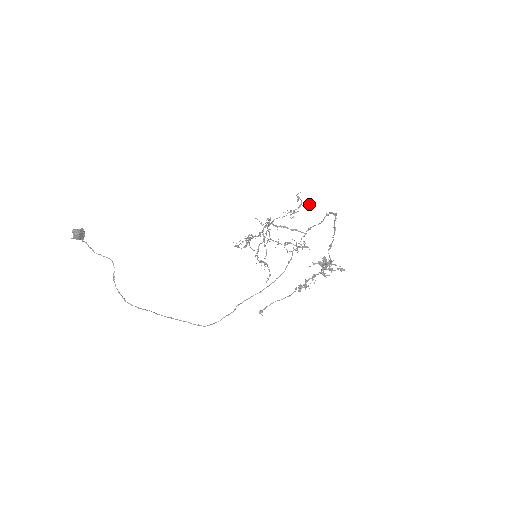
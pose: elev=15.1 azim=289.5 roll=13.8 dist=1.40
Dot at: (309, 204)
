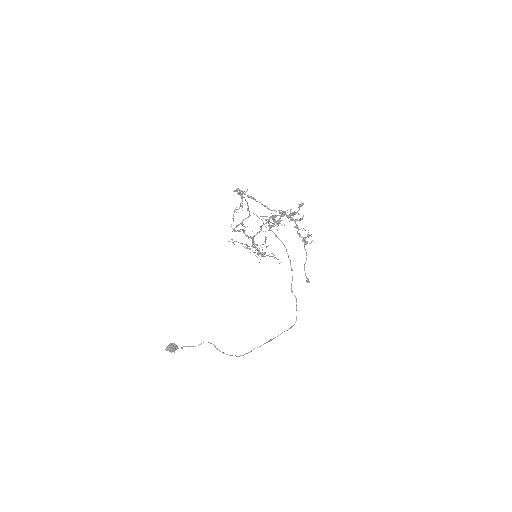
Dot at: occluded
